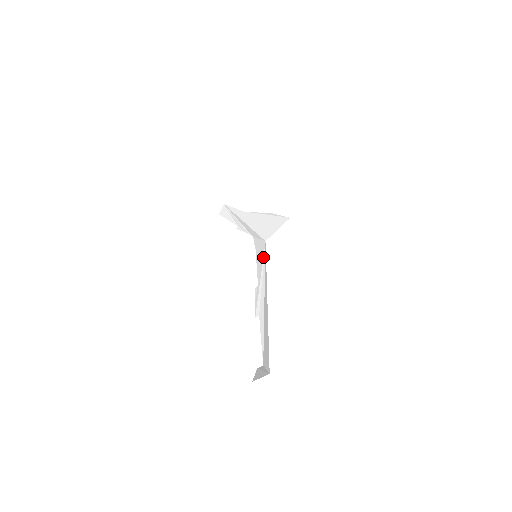
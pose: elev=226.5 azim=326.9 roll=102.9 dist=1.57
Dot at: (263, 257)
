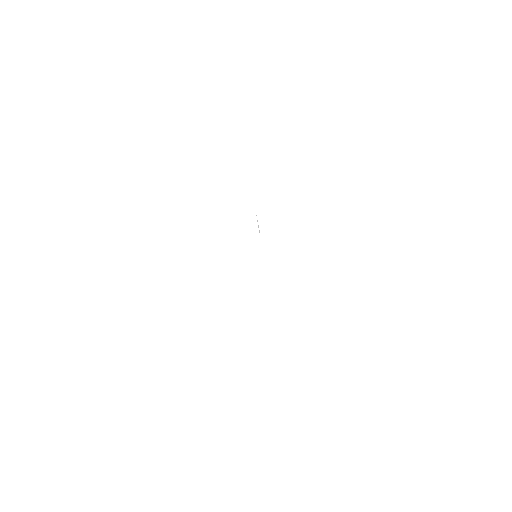
Dot at: occluded
